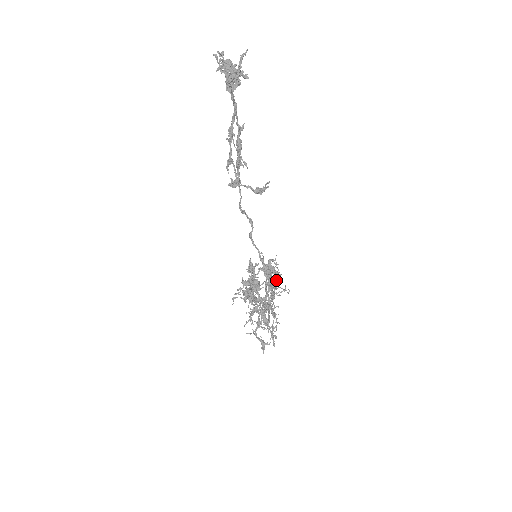
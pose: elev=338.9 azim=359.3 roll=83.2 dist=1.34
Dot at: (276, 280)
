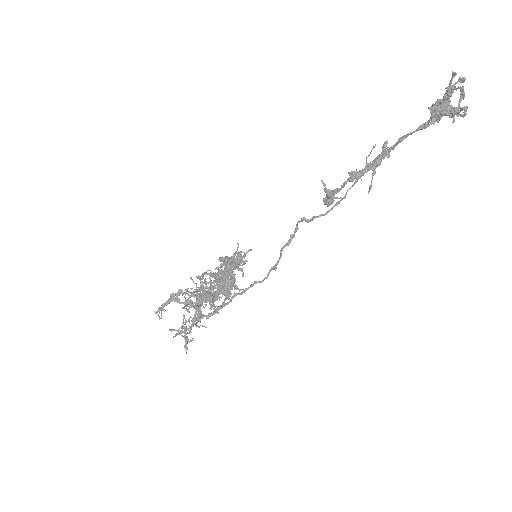
Dot at: (235, 274)
